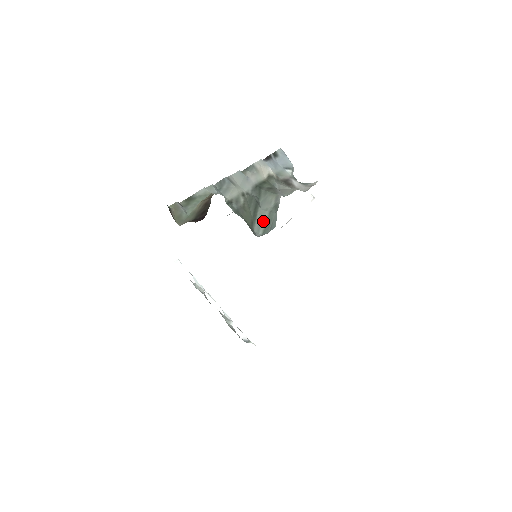
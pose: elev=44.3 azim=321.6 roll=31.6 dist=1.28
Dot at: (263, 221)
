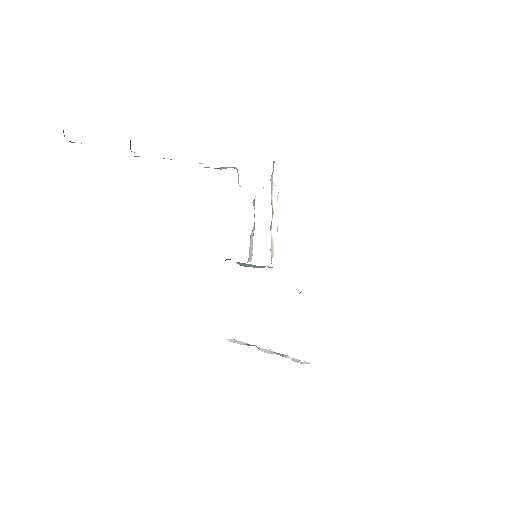
Dot at: occluded
